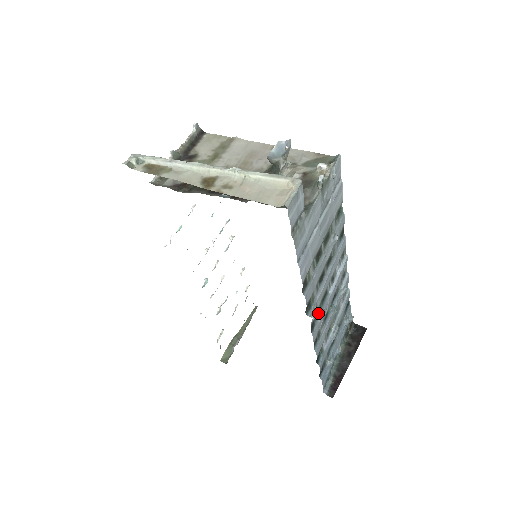
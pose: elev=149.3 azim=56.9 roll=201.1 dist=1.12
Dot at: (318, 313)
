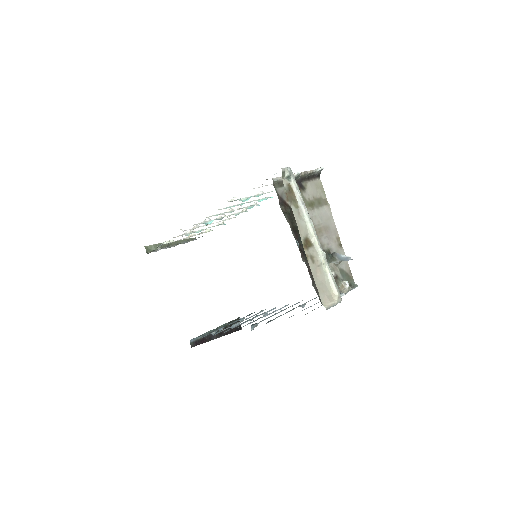
Dot at: (251, 322)
